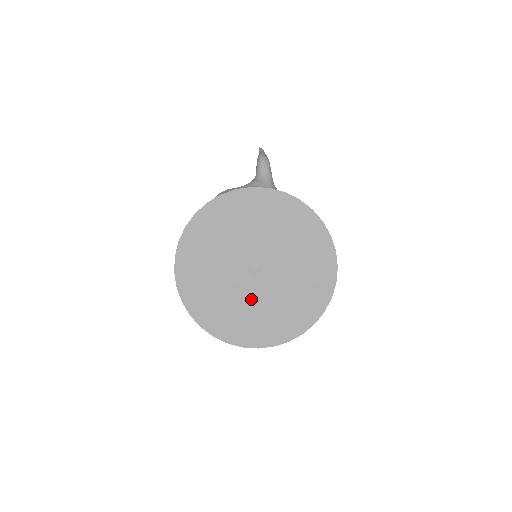
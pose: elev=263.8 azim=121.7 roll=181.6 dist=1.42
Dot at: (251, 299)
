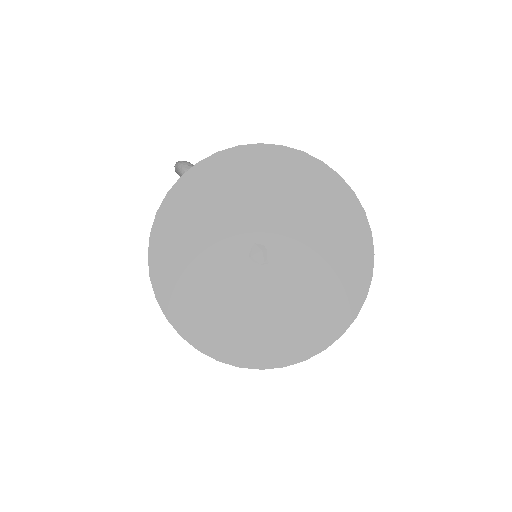
Dot at: (285, 290)
